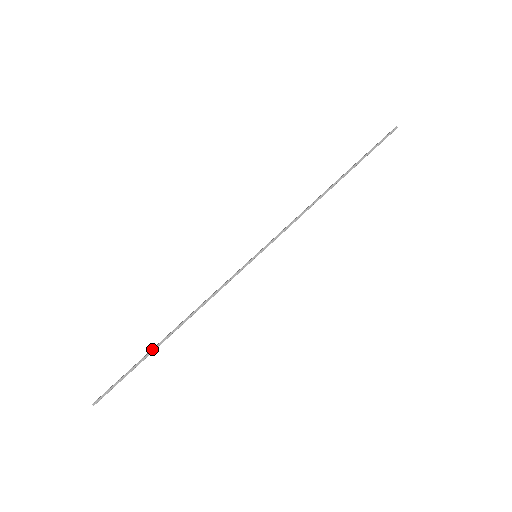
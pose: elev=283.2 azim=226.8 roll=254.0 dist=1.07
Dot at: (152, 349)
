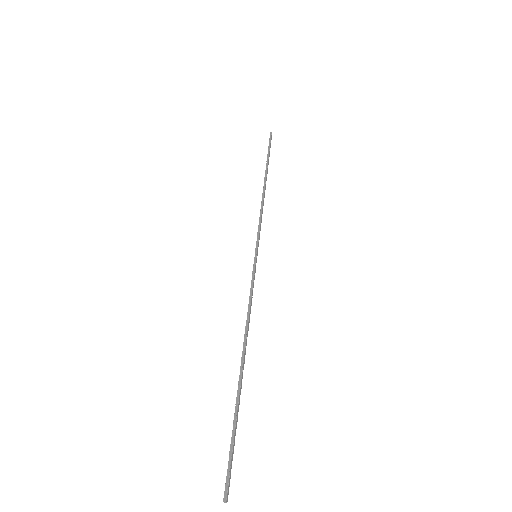
Dot at: (237, 392)
